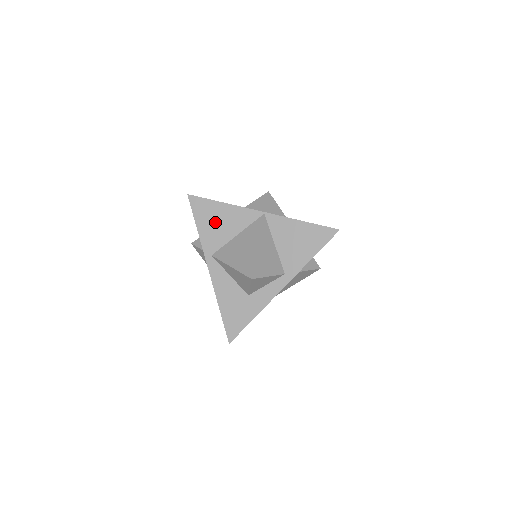
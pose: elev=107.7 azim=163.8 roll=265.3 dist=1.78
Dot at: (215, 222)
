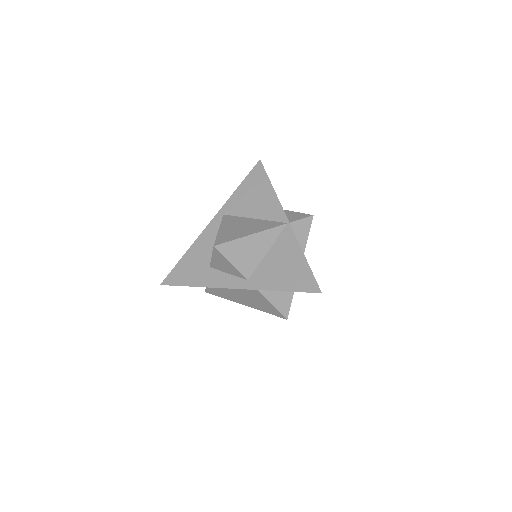
Dot at: (252, 195)
